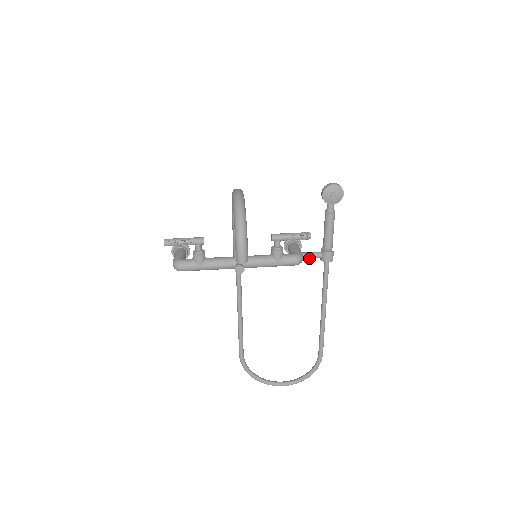
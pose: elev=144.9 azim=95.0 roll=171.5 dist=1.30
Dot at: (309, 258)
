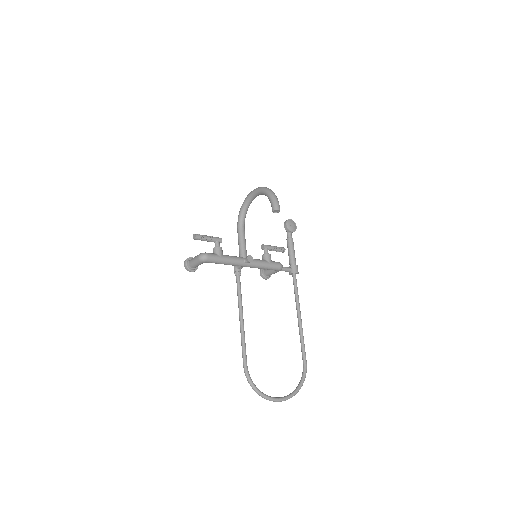
Dot at: (284, 270)
